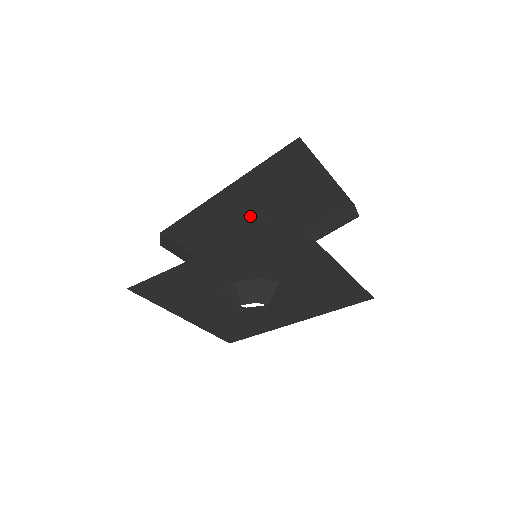
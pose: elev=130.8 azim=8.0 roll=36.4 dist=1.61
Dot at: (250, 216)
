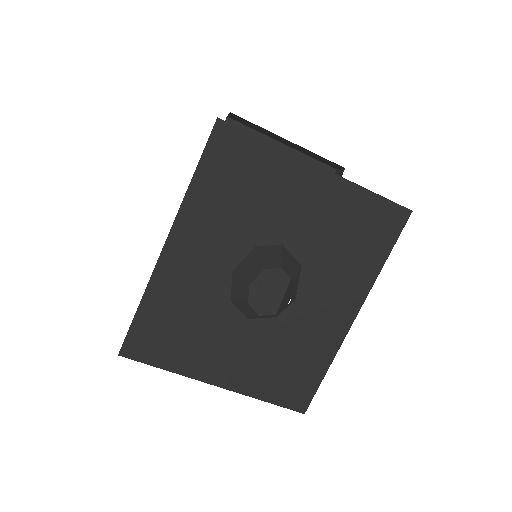
Dot at: occluded
